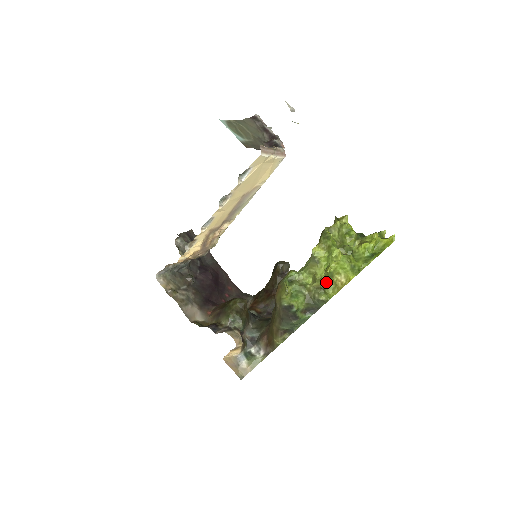
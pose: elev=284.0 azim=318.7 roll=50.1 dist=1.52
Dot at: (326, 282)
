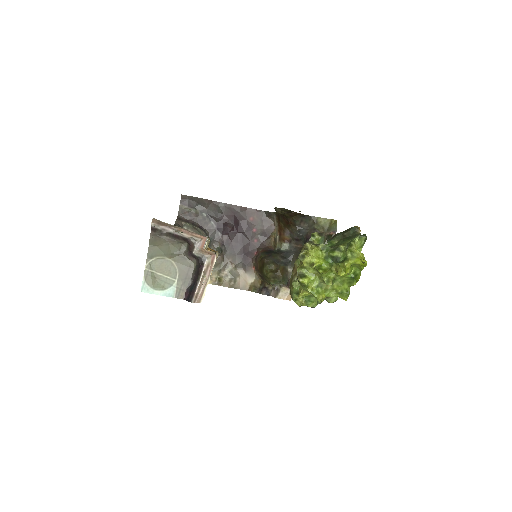
Dot at: occluded
